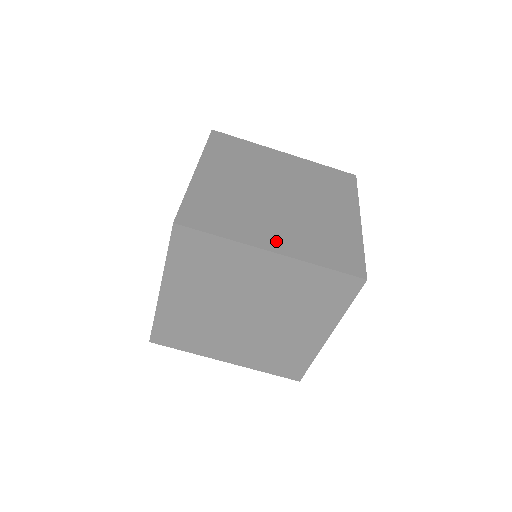
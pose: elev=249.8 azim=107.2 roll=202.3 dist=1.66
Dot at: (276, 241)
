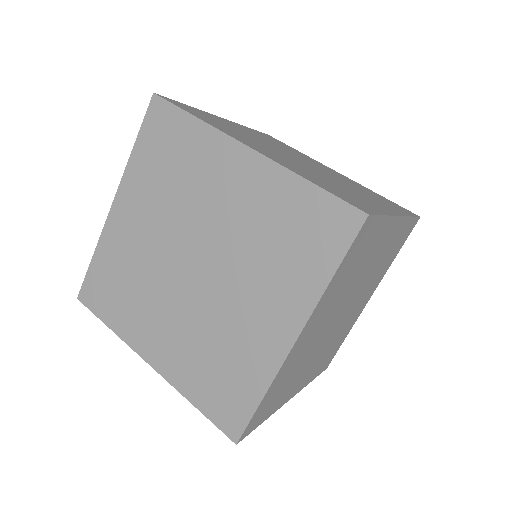
Dot at: (262, 151)
